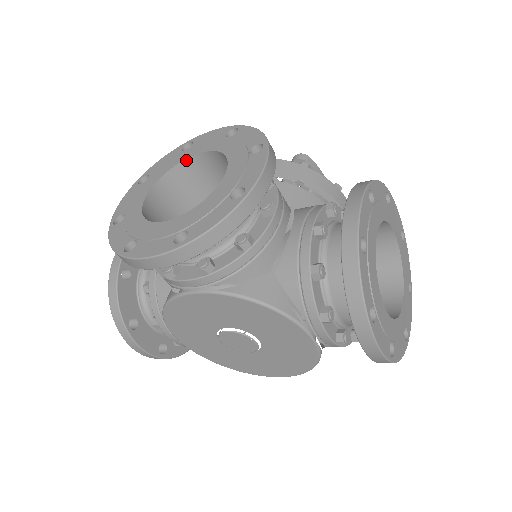
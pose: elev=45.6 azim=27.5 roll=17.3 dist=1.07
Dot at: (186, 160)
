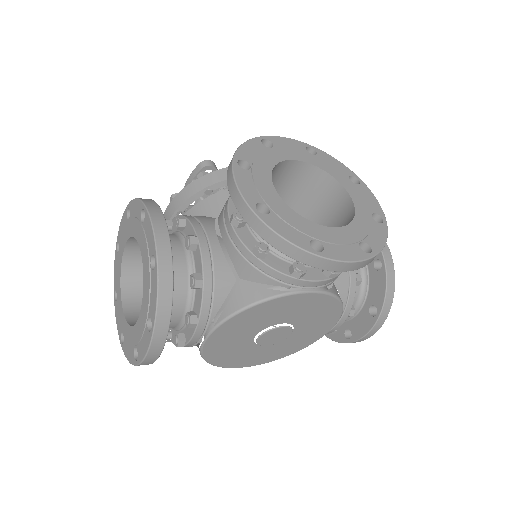
Dot at: (284, 161)
